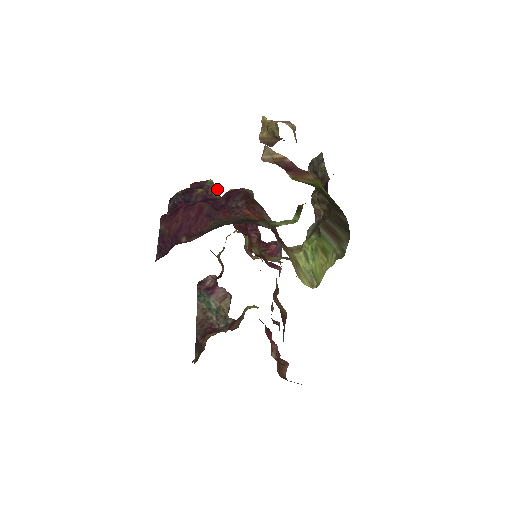
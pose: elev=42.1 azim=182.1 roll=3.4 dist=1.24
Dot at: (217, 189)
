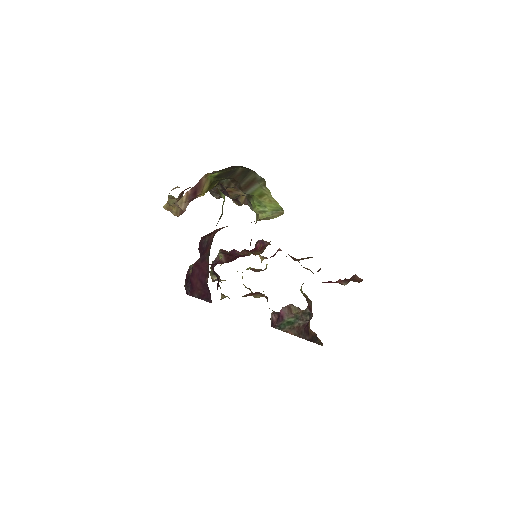
Dot at: occluded
